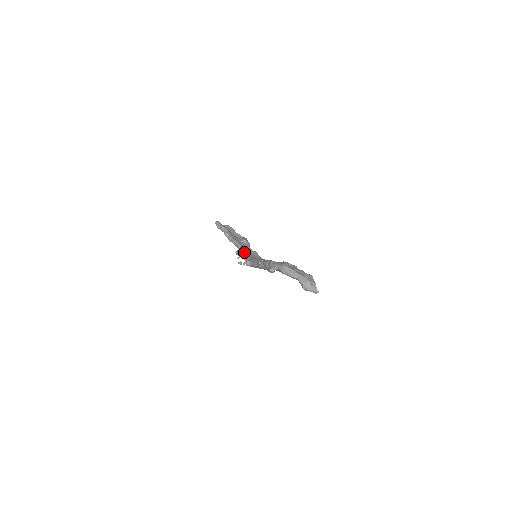
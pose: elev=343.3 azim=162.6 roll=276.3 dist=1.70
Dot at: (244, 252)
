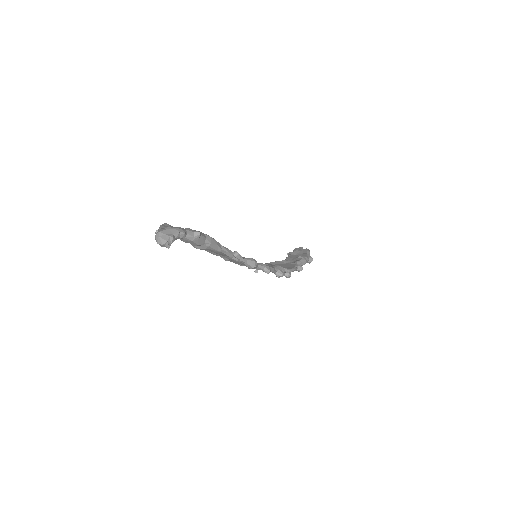
Dot at: (278, 264)
